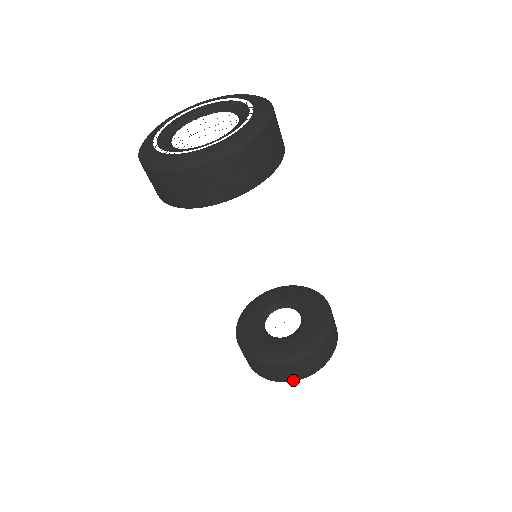
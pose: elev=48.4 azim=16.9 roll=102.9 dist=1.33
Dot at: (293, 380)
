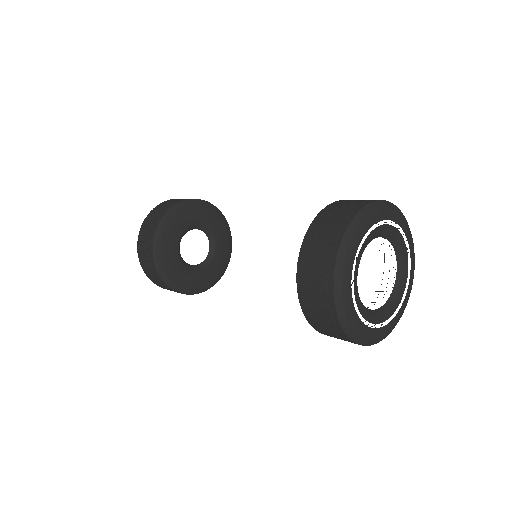
Dot at: (153, 282)
